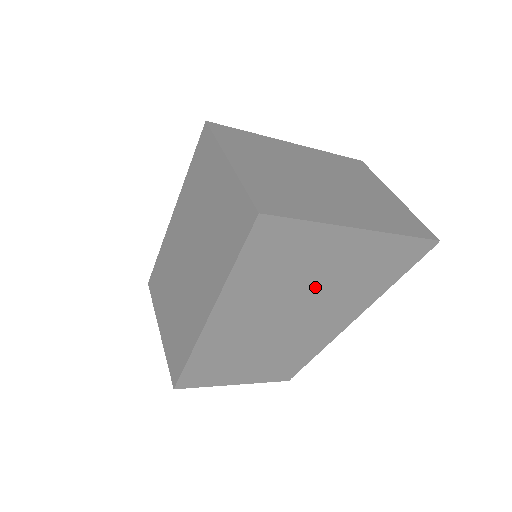
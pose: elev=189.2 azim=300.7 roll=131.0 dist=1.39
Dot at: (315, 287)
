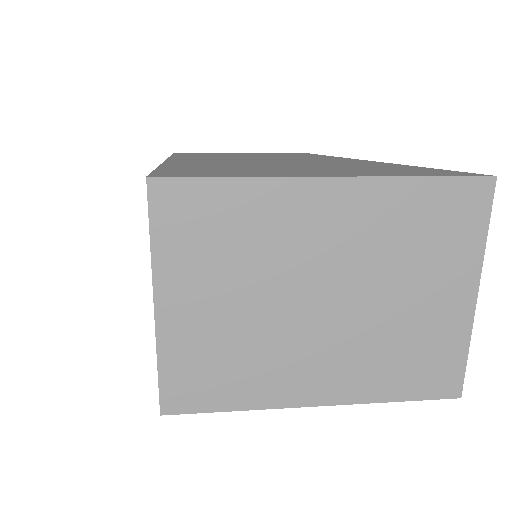
Dot at: occluded
